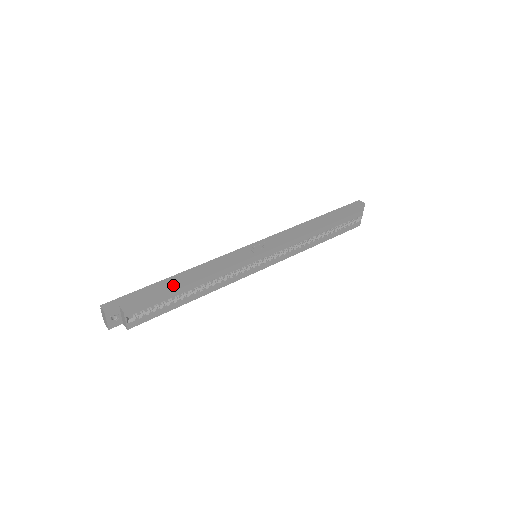
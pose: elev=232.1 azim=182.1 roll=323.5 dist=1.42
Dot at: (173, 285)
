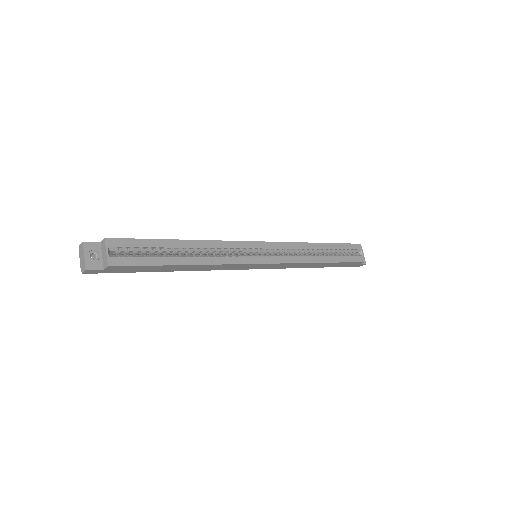
Dot at: occluded
